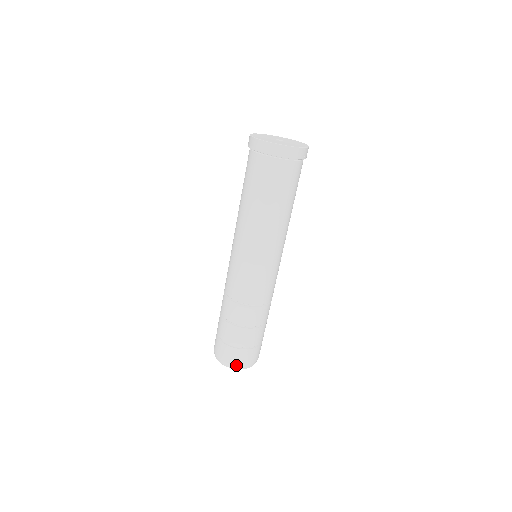
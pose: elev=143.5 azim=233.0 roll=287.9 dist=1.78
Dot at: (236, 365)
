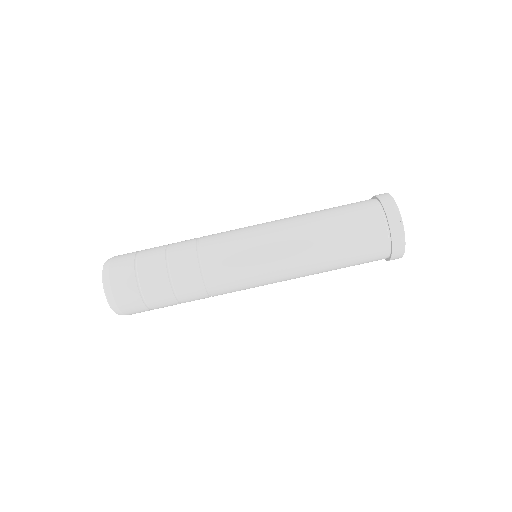
Dot at: (111, 261)
